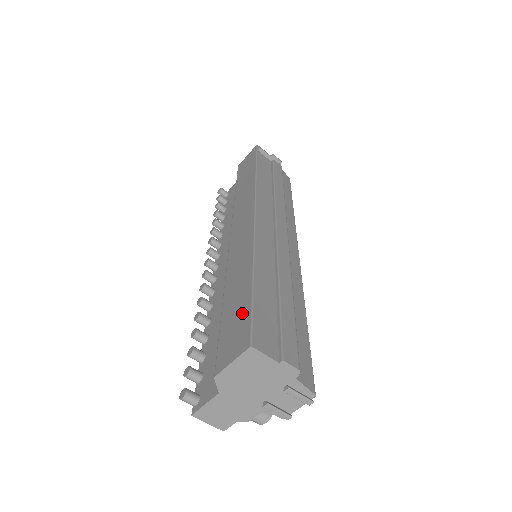
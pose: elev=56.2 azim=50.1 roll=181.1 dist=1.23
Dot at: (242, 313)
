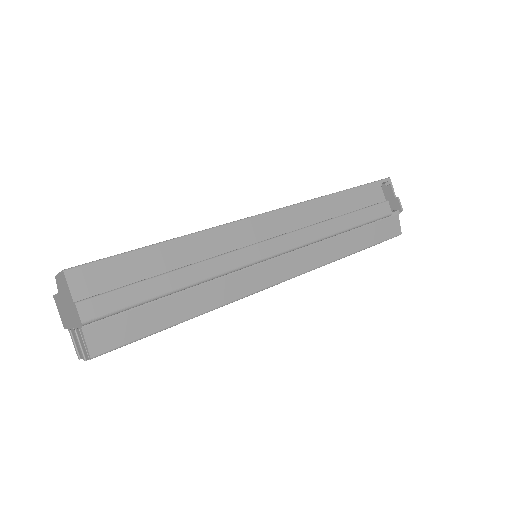
Dot at: occluded
